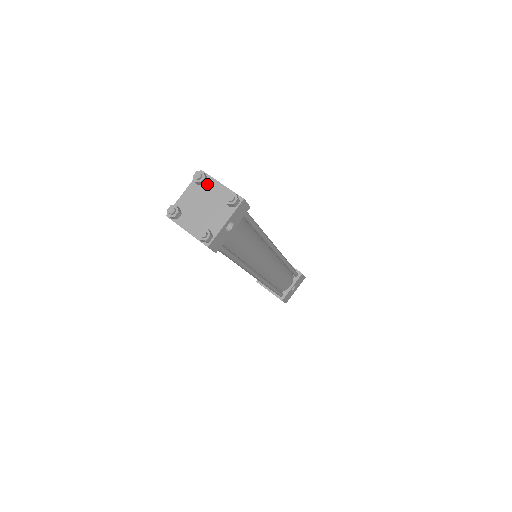
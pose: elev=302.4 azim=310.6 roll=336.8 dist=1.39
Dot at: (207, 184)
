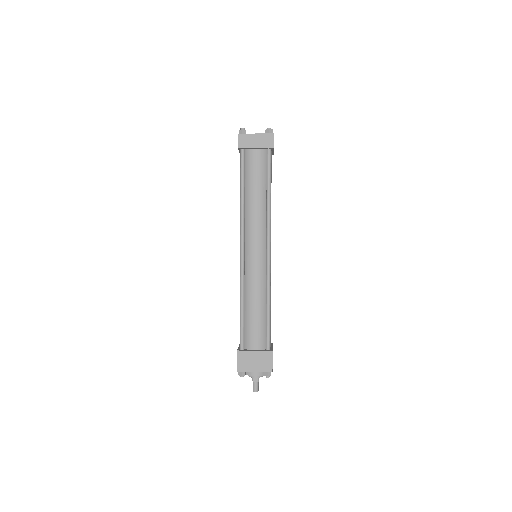
Dot at: occluded
